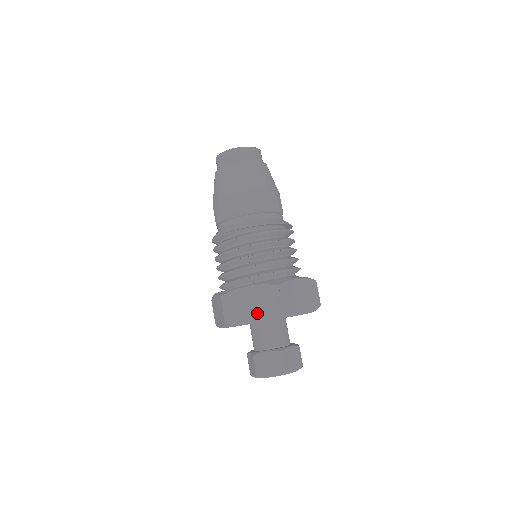
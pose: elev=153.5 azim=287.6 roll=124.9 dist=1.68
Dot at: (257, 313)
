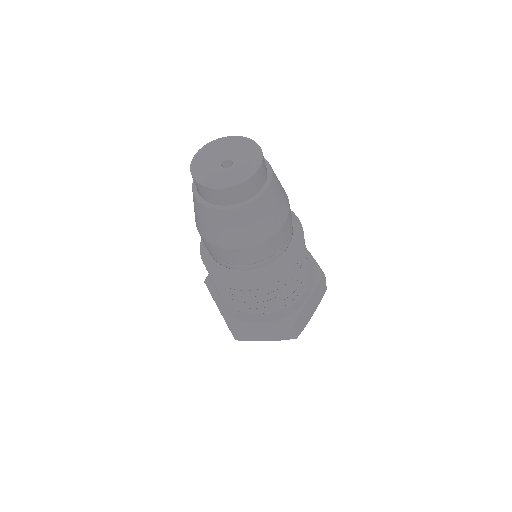
Dot at: (269, 338)
